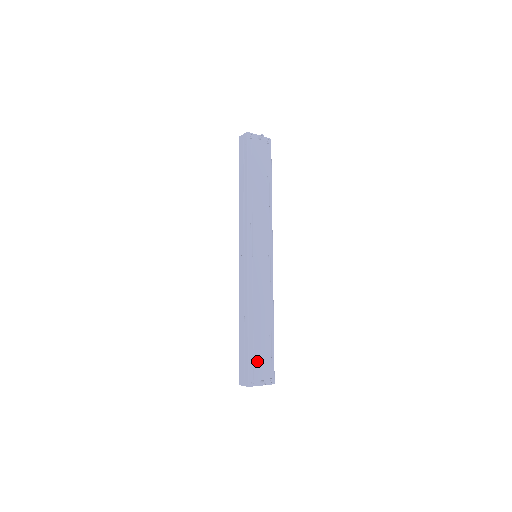
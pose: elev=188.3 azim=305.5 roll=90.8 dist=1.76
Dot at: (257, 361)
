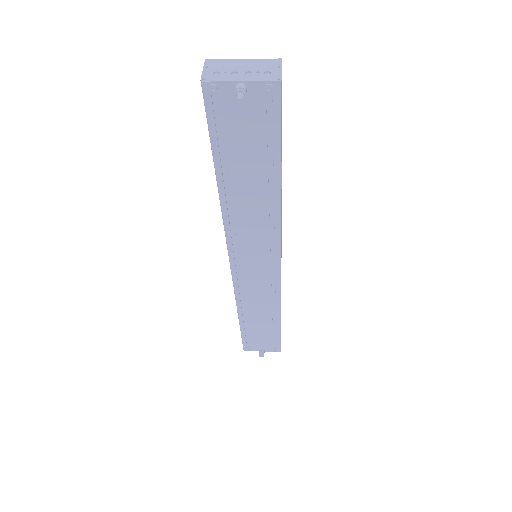
Dot at: (254, 339)
